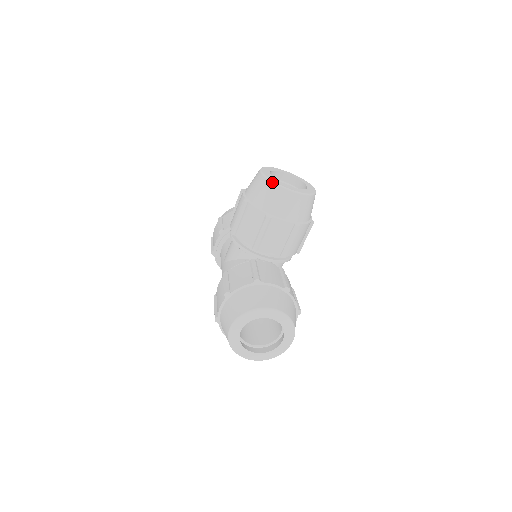
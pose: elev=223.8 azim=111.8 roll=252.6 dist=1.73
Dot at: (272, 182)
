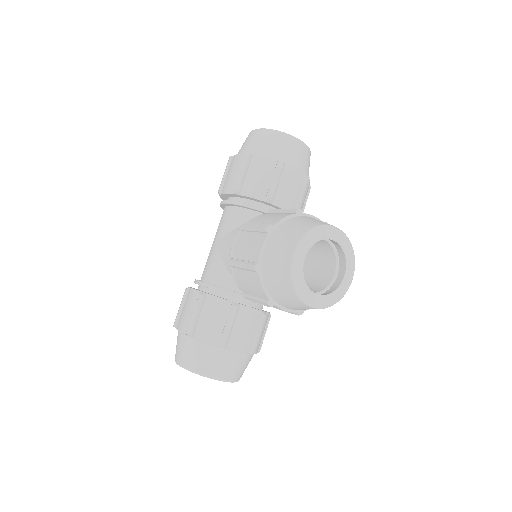
Dot at: (294, 289)
